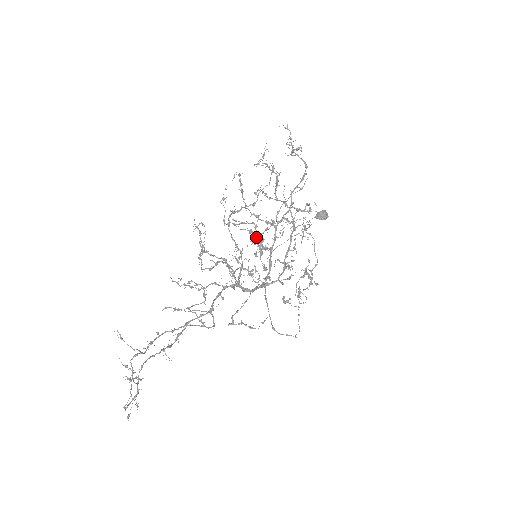
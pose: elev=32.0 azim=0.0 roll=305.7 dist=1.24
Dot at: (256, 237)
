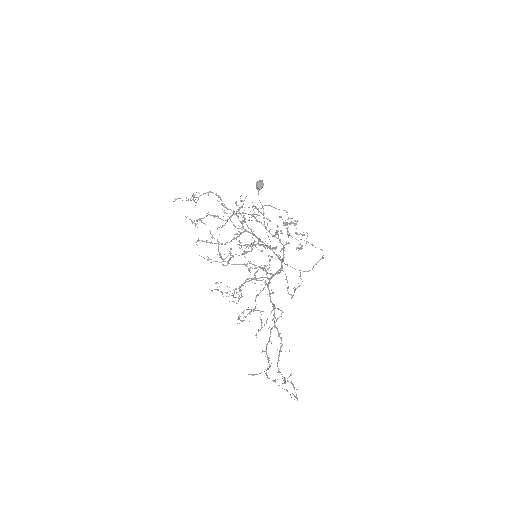
Dot at: occluded
